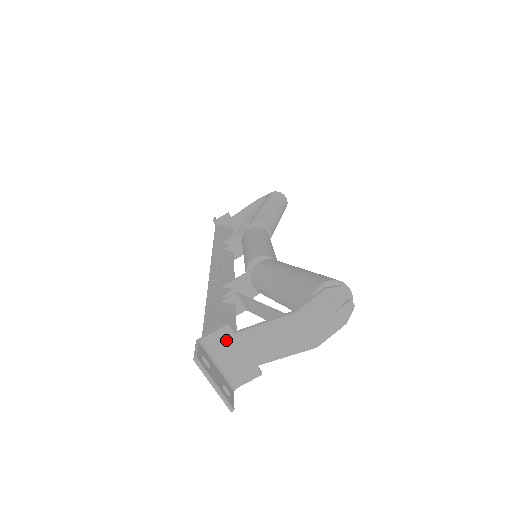
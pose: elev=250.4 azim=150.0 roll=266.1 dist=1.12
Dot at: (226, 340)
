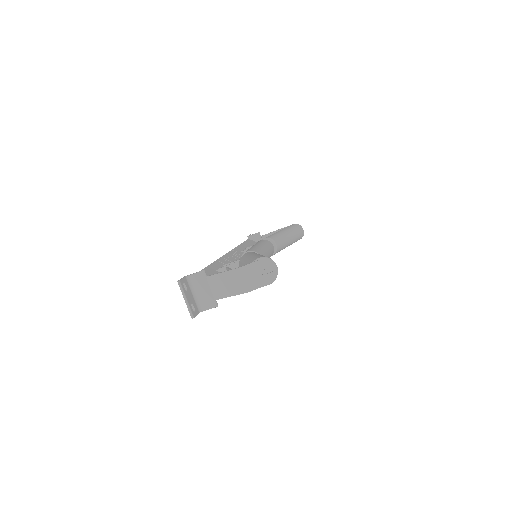
Dot at: (201, 280)
